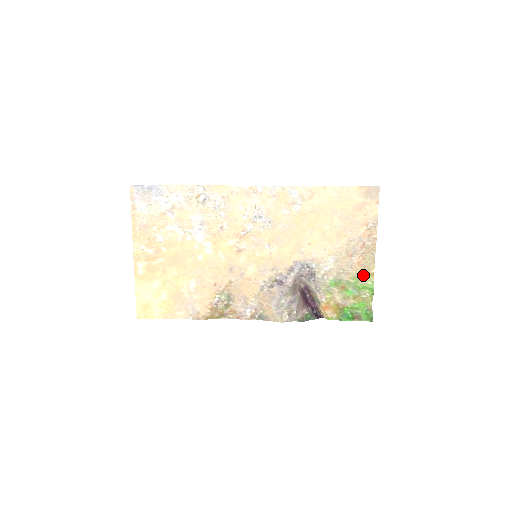
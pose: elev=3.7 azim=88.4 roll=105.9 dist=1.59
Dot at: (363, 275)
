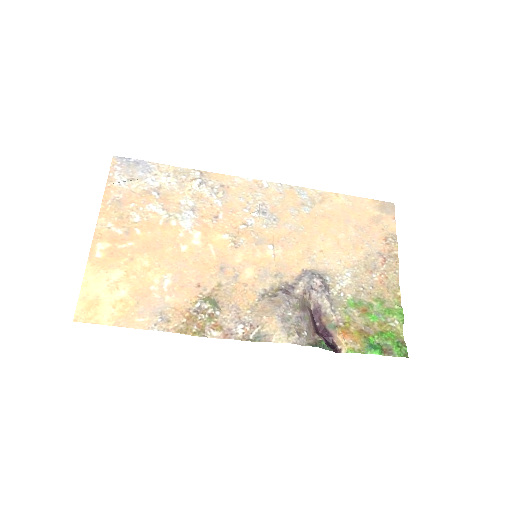
Dot at: (387, 297)
